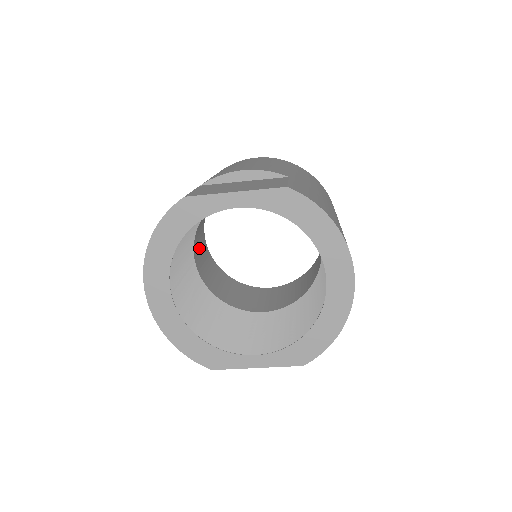
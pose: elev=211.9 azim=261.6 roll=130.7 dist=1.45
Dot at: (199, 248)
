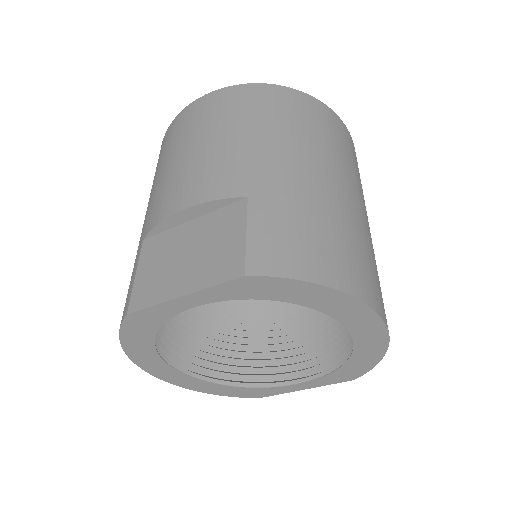
Dot at: occluded
